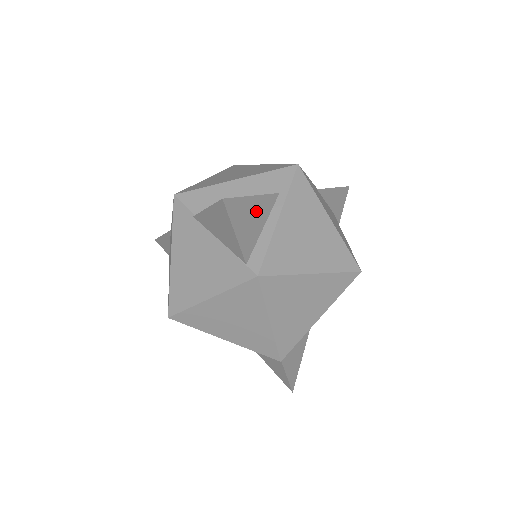
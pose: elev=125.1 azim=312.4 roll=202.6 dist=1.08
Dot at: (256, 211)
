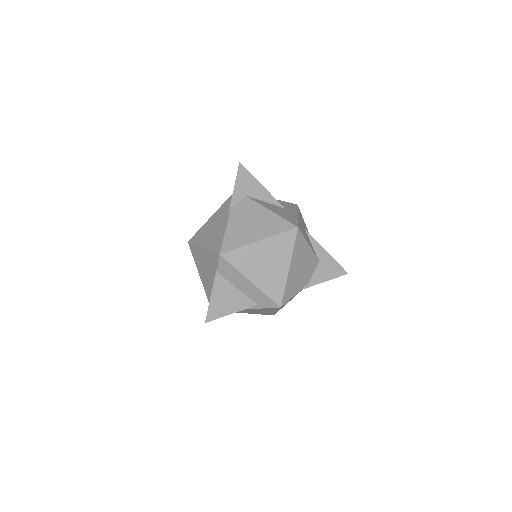
Dot at: occluded
